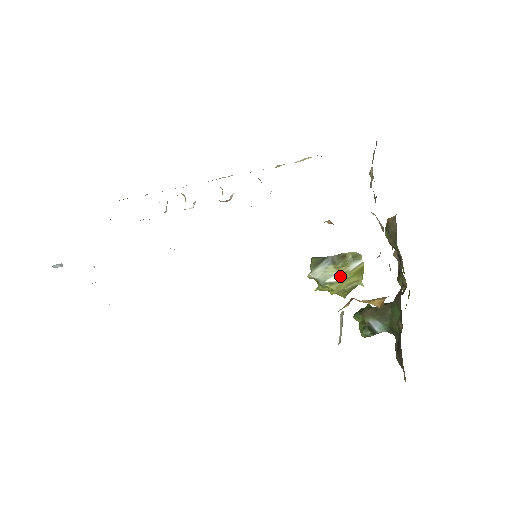
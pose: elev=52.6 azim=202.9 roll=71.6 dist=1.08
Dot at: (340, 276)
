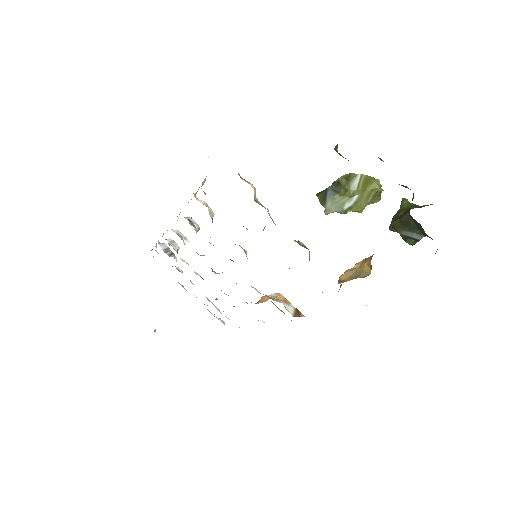
Dot at: (352, 199)
